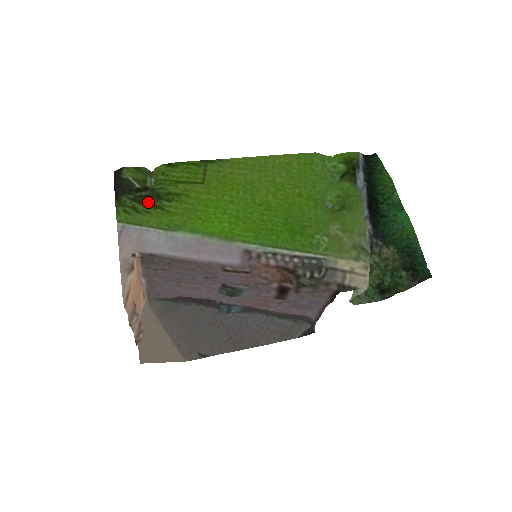
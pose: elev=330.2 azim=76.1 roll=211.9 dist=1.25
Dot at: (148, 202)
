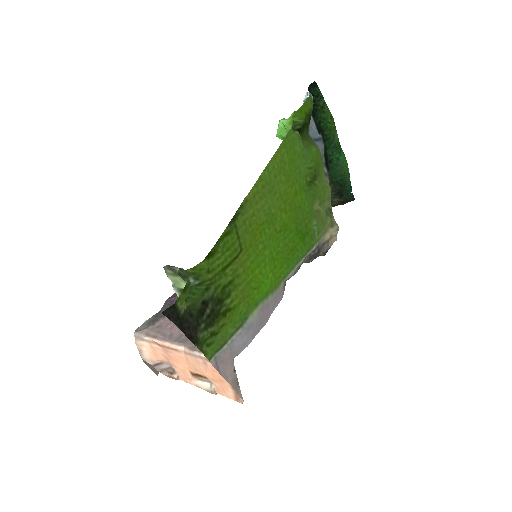
Dot at: (217, 316)
